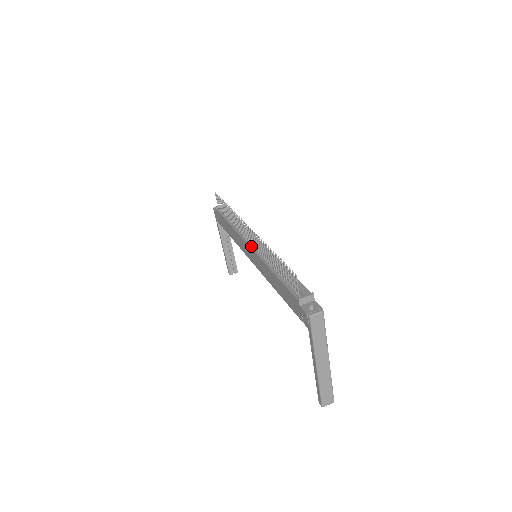
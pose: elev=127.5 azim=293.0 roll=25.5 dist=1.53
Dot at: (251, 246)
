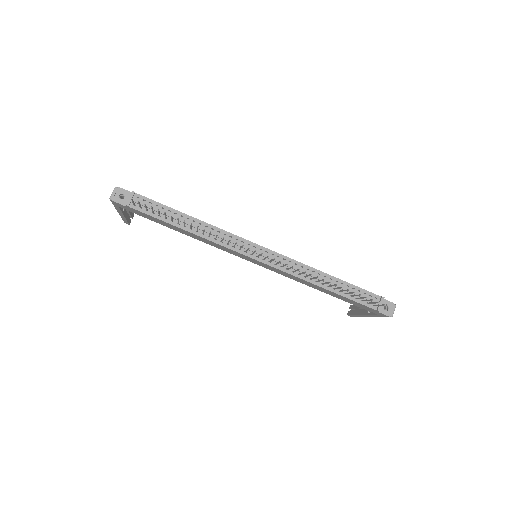
Dot at: (264, 262)
